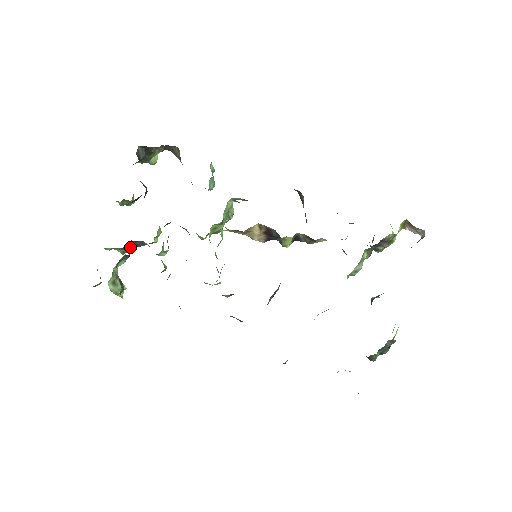
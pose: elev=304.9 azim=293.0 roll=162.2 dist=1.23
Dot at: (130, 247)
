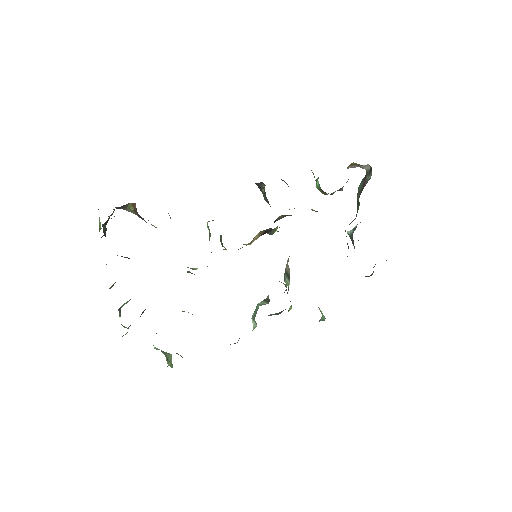
Dot at: occluded
